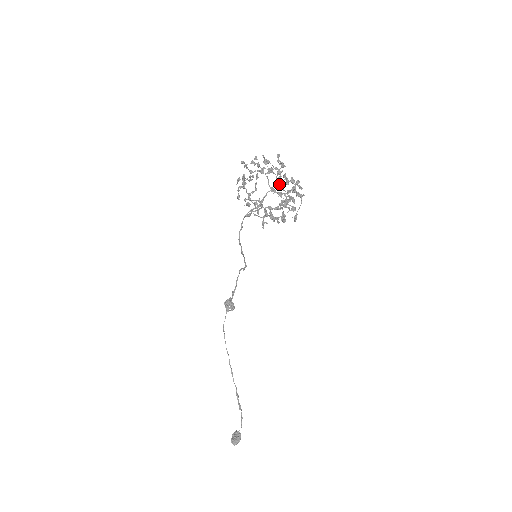
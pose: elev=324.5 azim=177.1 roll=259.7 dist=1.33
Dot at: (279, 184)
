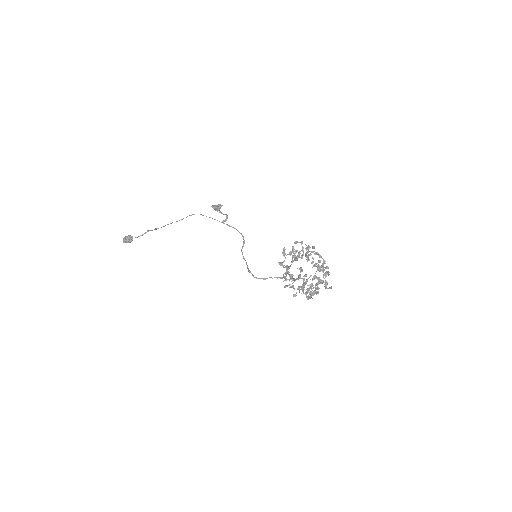
Dot at: occluded
